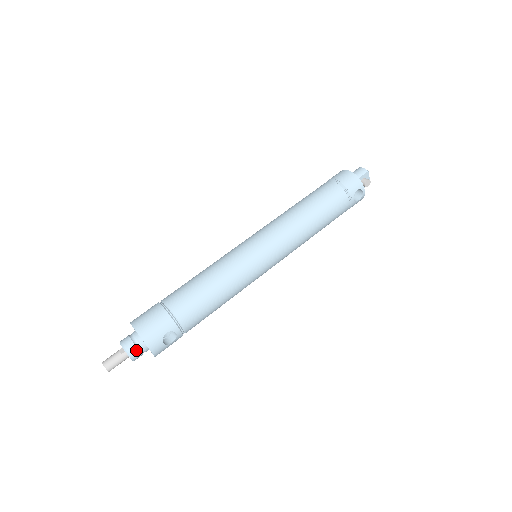
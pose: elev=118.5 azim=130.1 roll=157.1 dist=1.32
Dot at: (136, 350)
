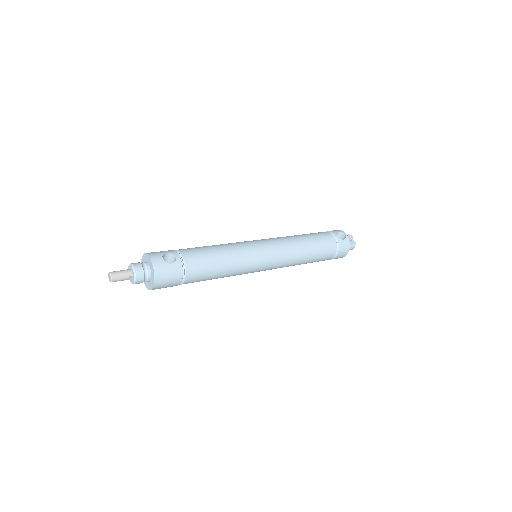
Dot at: (139, 264)
